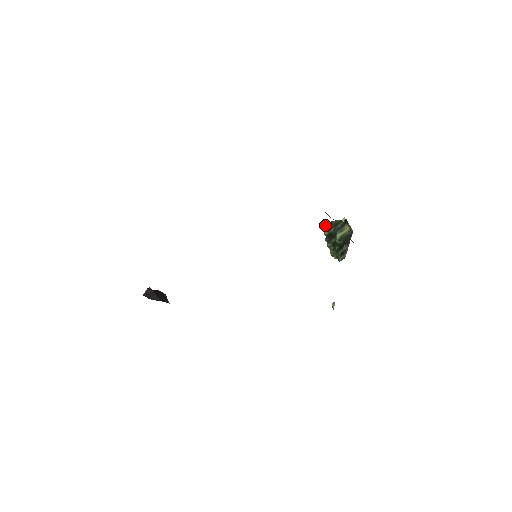
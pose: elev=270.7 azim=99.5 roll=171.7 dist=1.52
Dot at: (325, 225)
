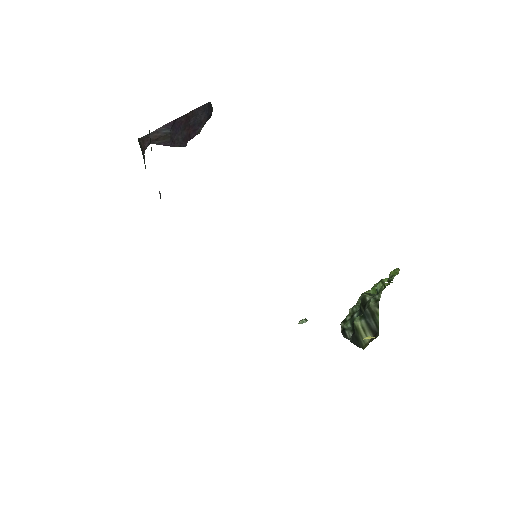
Dot at: (382, 288)
